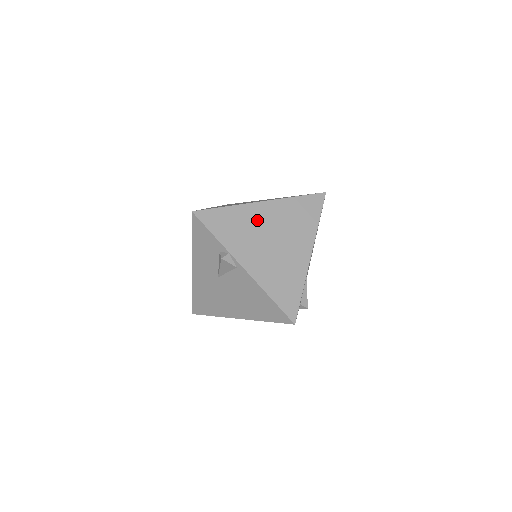
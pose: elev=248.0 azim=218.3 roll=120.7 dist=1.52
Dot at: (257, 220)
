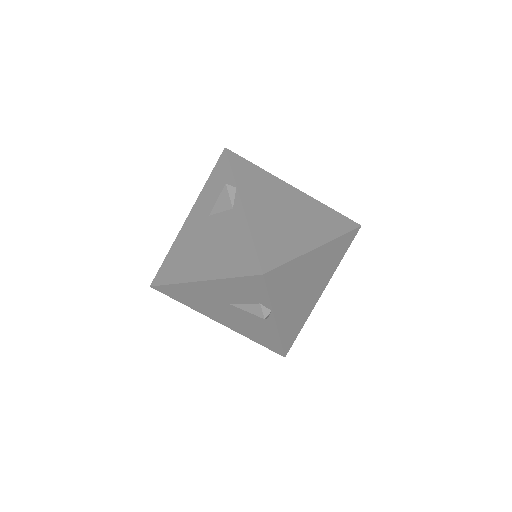
Dot at: (306, 269)
